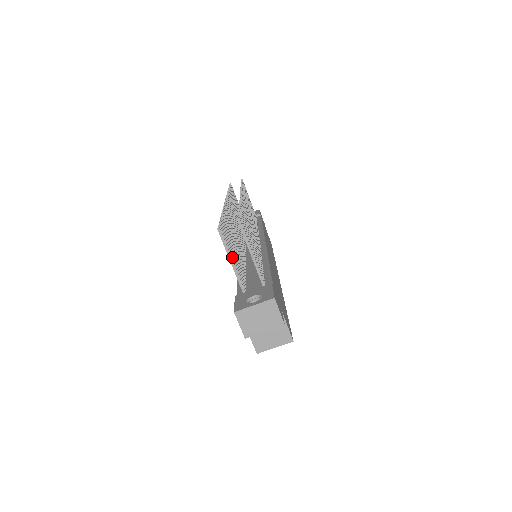
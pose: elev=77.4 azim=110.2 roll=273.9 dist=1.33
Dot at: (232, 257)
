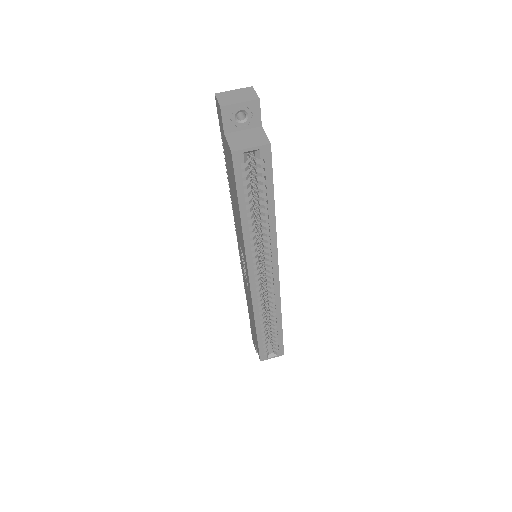
Dot at: occluded
